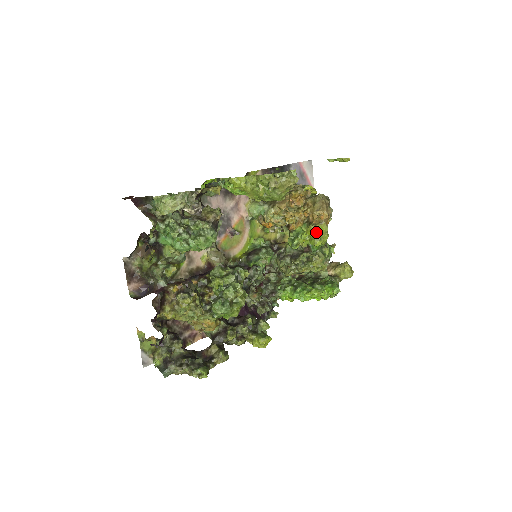
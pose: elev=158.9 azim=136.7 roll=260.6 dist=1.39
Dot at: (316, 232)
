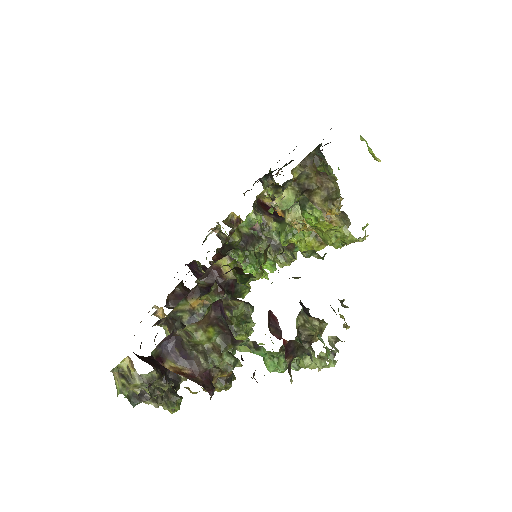
Dot at: (316, 250)
